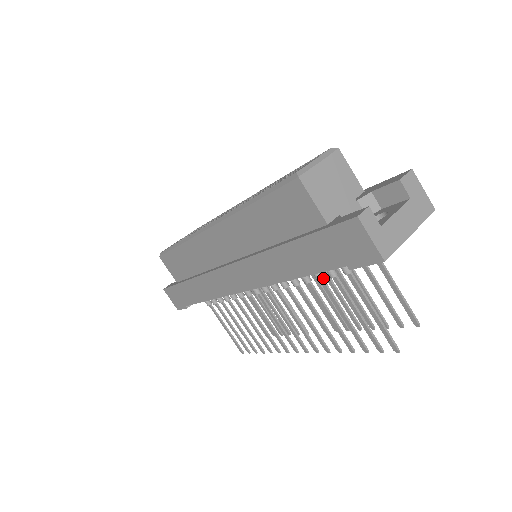
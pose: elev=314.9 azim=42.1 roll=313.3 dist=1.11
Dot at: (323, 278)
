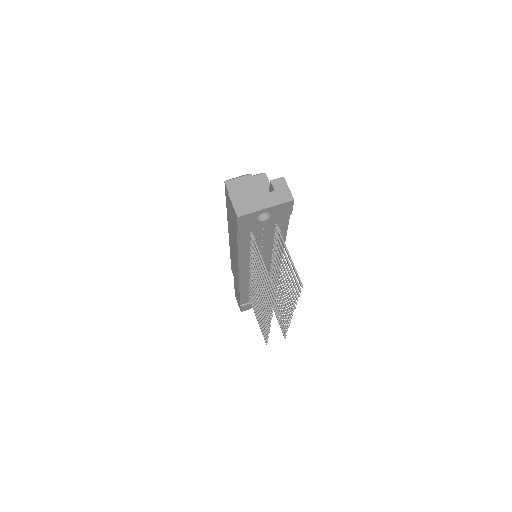
Dot at: (254, 251)
